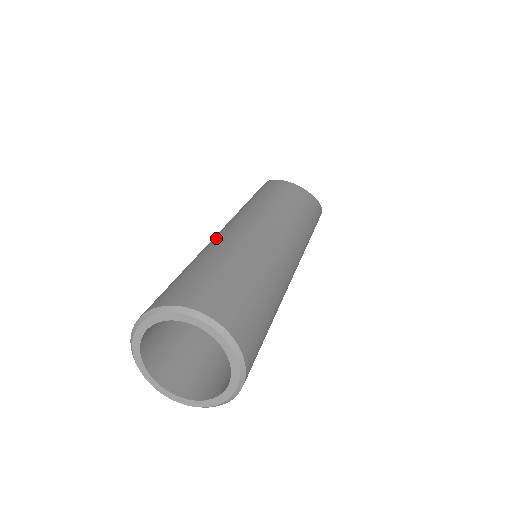
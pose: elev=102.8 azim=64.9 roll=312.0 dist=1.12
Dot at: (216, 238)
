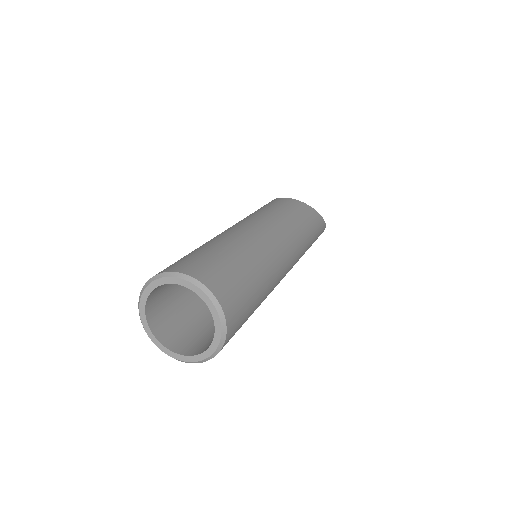
Dot at: occluded
